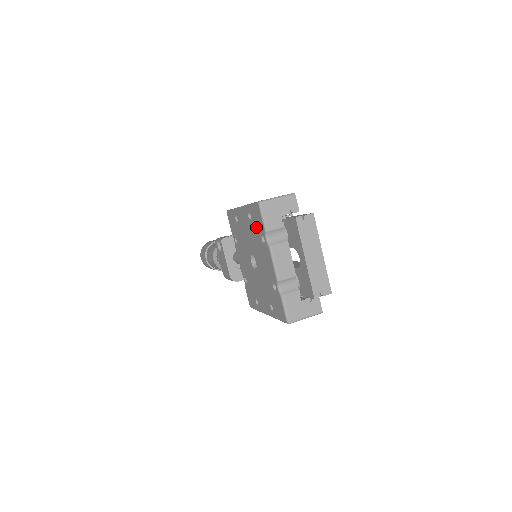
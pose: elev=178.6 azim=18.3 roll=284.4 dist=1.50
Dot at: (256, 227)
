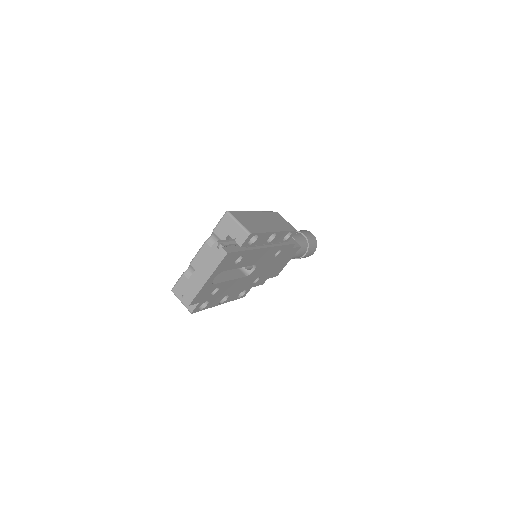
Dot at: occluded
